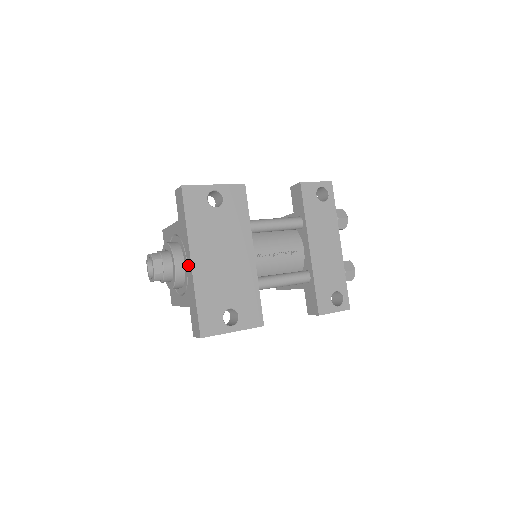
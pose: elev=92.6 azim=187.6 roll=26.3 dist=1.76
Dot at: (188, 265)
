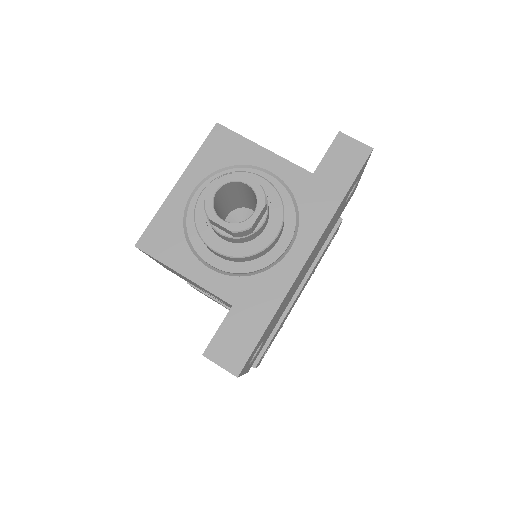
Dot at: (292, 254)
